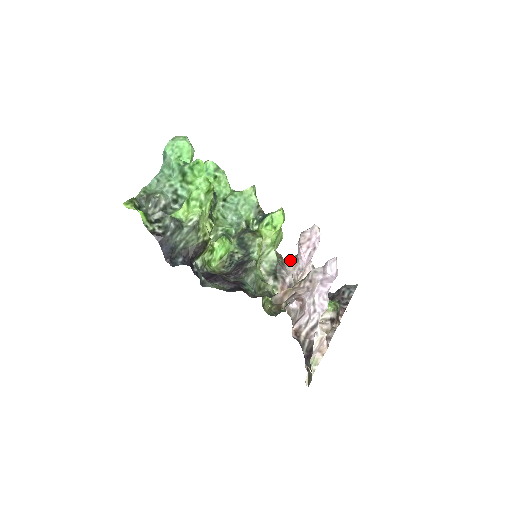
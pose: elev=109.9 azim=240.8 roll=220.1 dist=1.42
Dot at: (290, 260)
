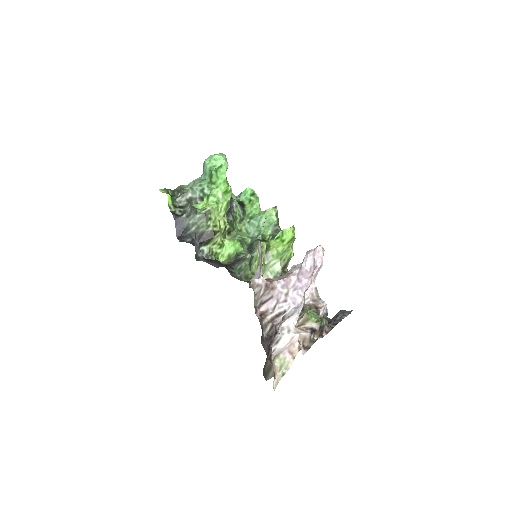
Dot at: occluded
